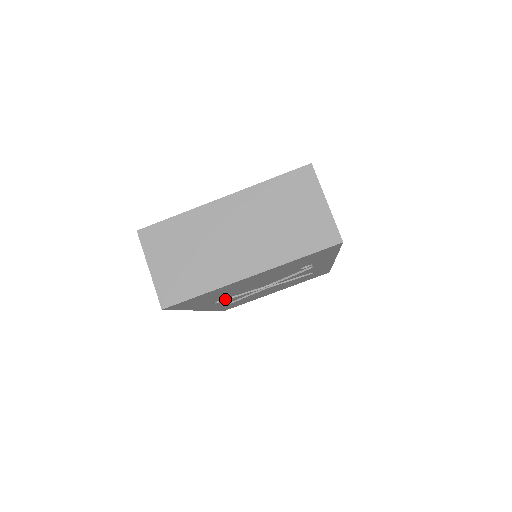
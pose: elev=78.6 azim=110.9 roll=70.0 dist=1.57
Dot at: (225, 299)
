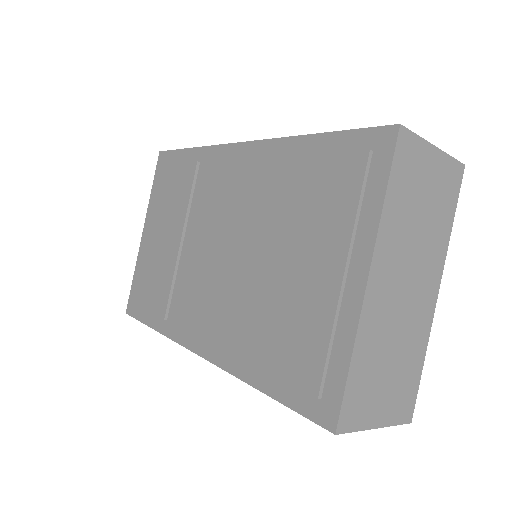
Dot at: occluded
